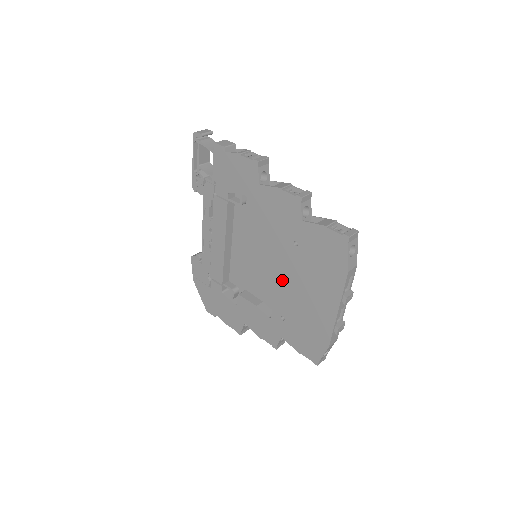
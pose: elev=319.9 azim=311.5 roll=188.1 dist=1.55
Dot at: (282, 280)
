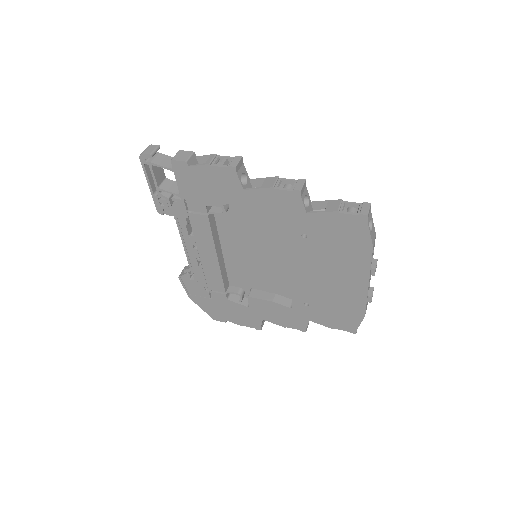
Dot at: (297, 272)
